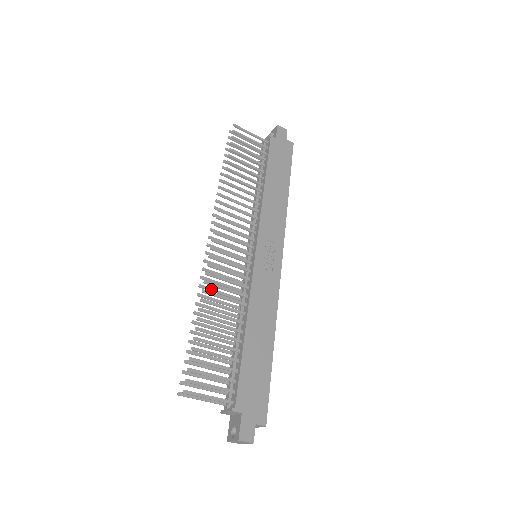
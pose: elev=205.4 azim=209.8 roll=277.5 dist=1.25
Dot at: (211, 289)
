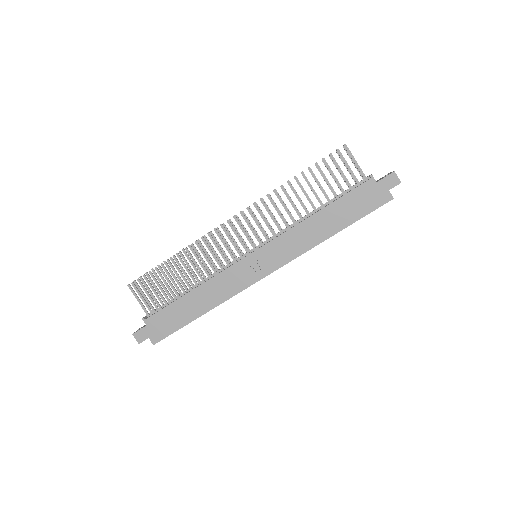
Dot at: (204, 248)
